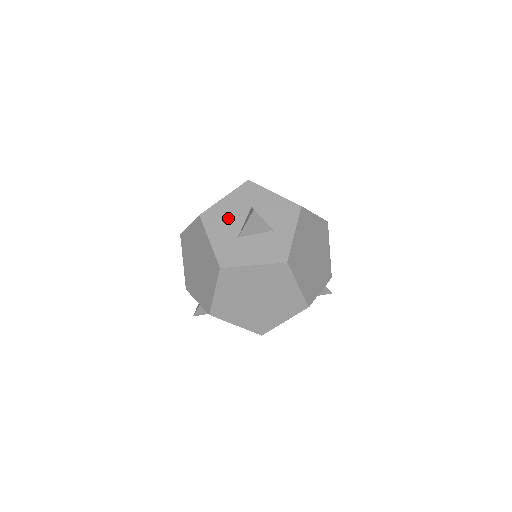
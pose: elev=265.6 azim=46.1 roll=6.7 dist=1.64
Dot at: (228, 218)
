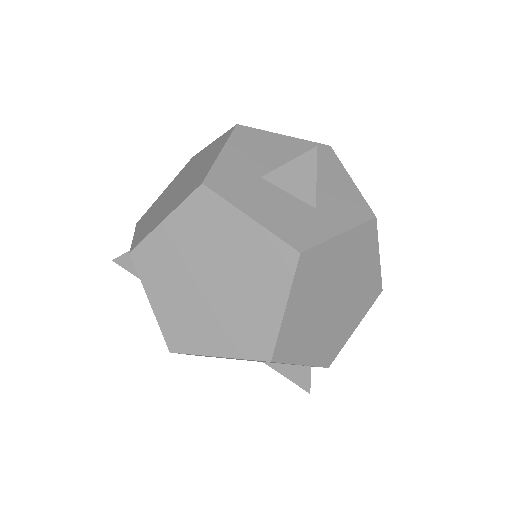
Dot at: (269, 153)
